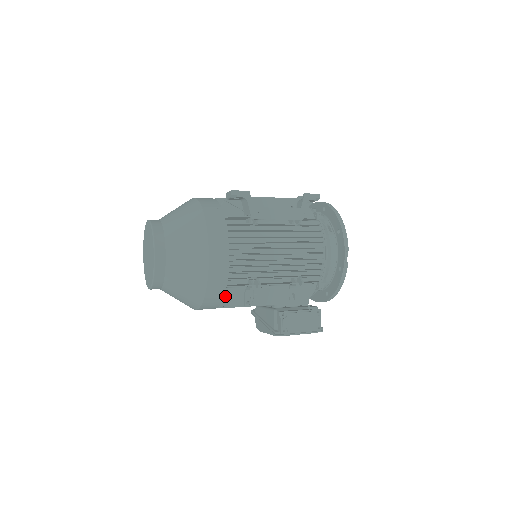
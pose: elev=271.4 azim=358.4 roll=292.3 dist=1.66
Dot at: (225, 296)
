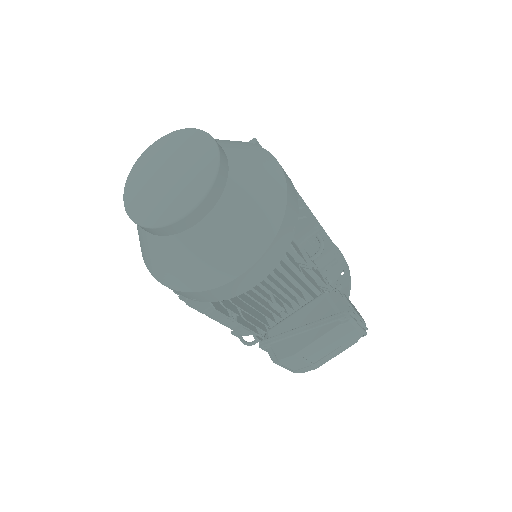
Dot at: (290, 241)
